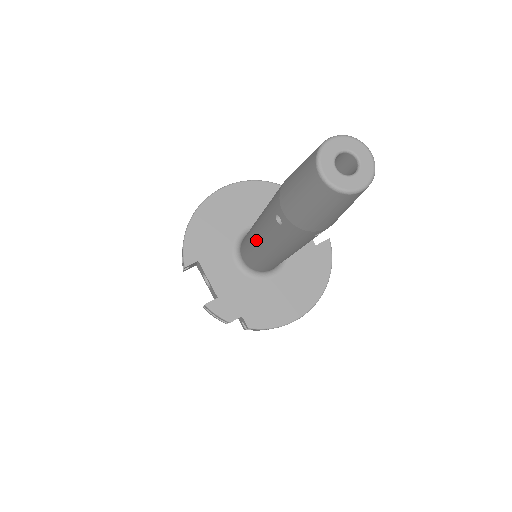
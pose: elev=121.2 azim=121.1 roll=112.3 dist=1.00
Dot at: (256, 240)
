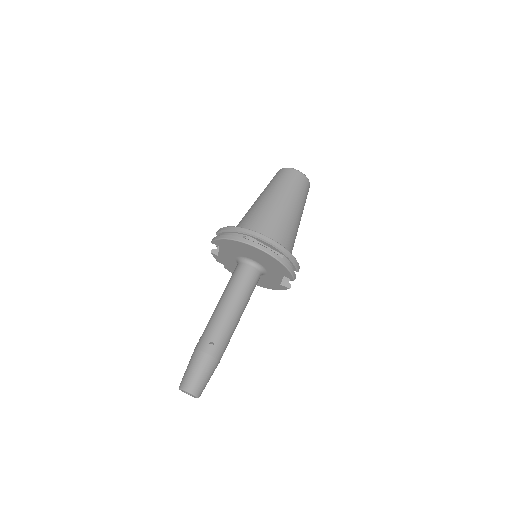
Dot at: (218, 302)
